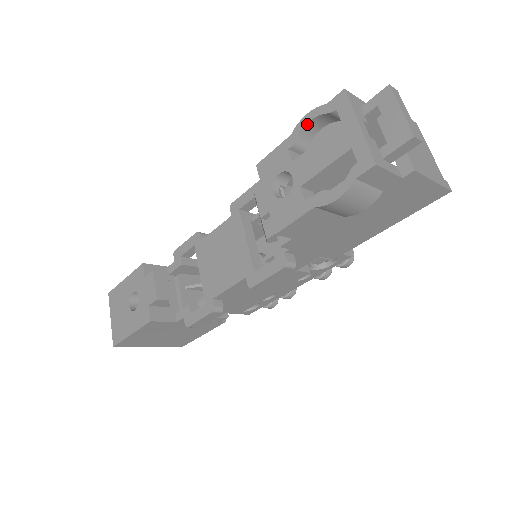
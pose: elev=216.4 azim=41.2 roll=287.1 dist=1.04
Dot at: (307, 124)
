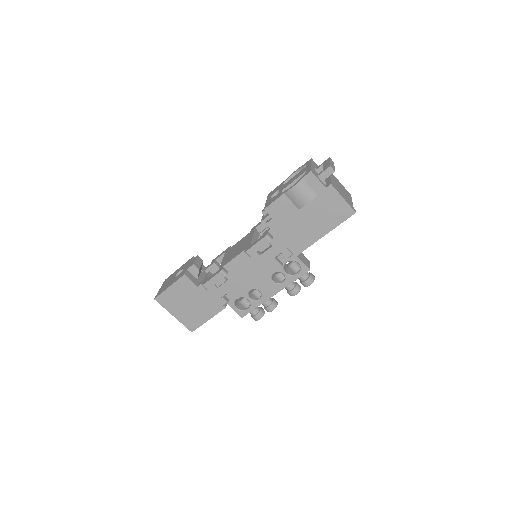
Dot at: (294, 174)
